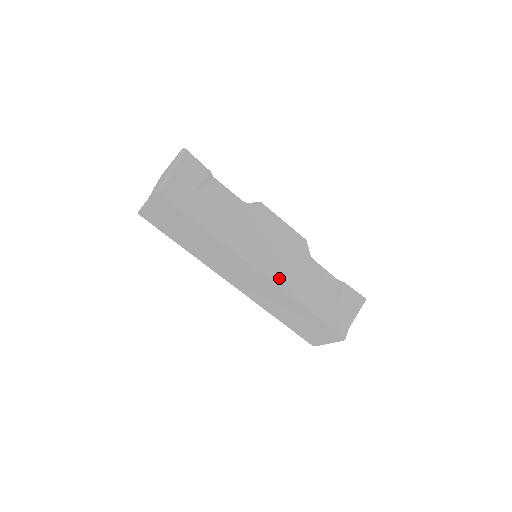
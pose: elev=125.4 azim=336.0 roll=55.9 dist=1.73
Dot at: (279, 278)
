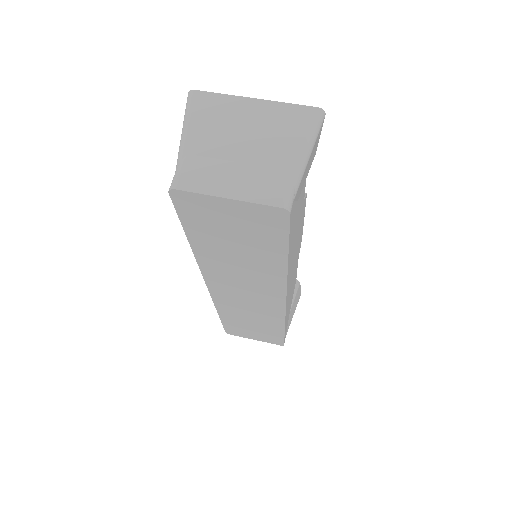
Dot at: occluded
